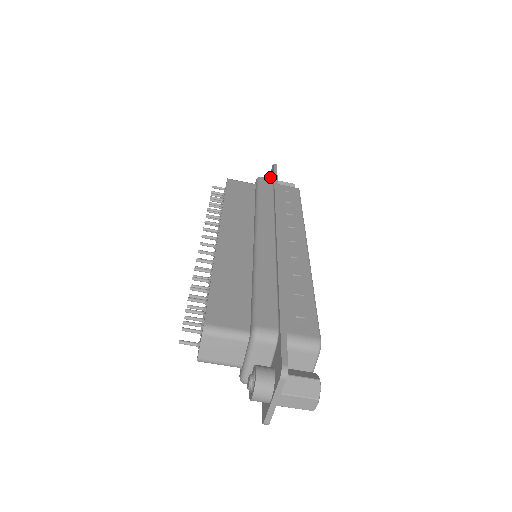
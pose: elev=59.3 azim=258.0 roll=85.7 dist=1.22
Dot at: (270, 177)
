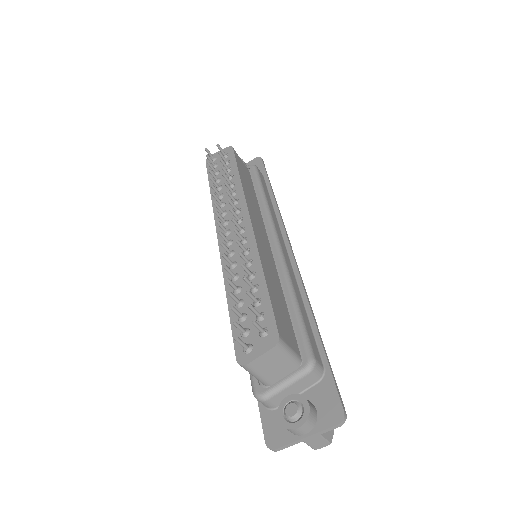
Dot at: occluded
